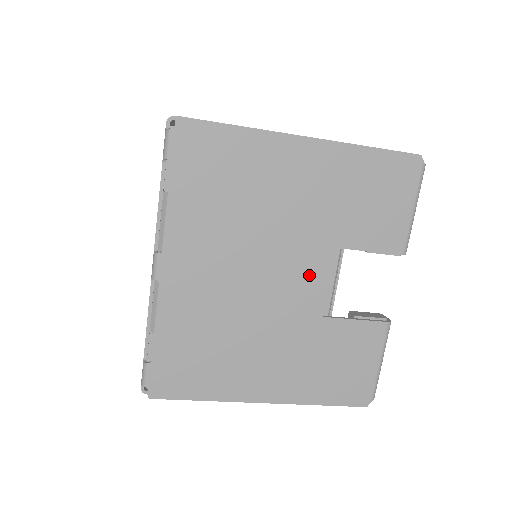
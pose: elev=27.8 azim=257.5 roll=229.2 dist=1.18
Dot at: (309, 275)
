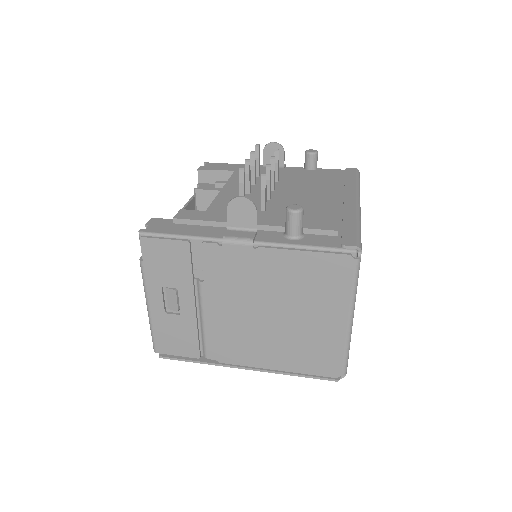
Dot at: occluded
